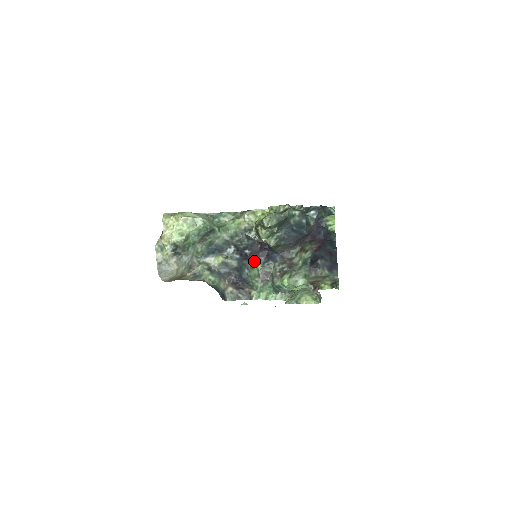
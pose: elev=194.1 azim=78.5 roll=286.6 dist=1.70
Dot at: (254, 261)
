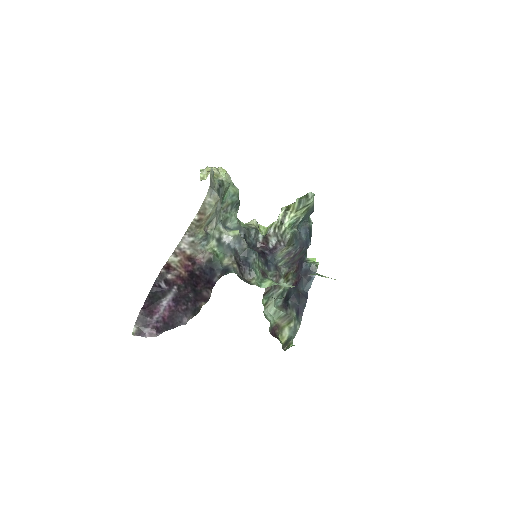
Dot at: occluded
